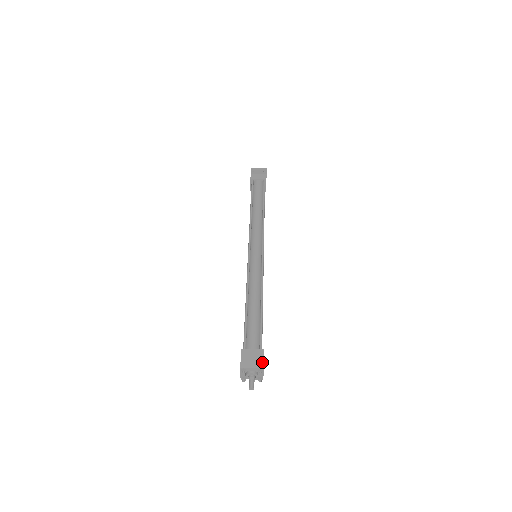
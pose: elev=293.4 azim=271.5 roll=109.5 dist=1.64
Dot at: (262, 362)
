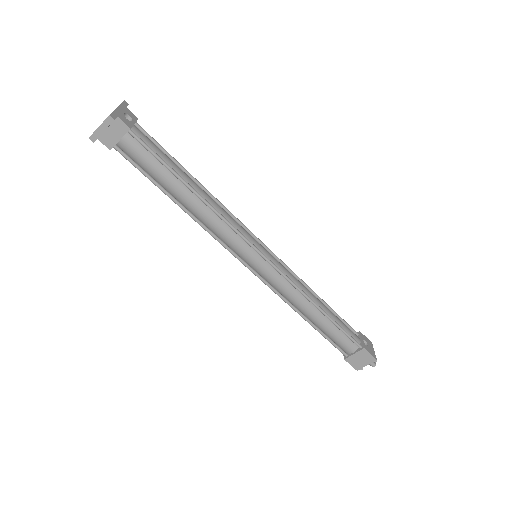
Dot at: (371, 357)
